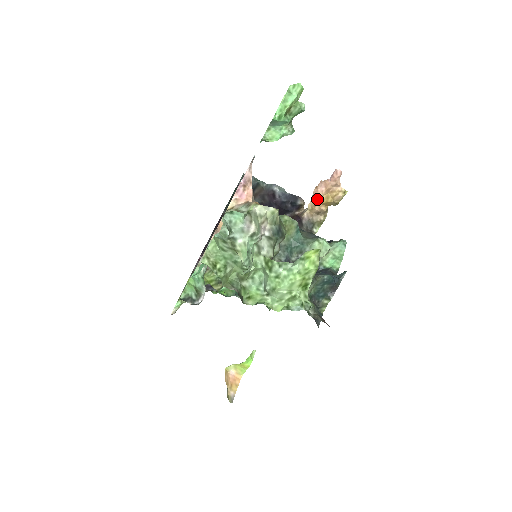
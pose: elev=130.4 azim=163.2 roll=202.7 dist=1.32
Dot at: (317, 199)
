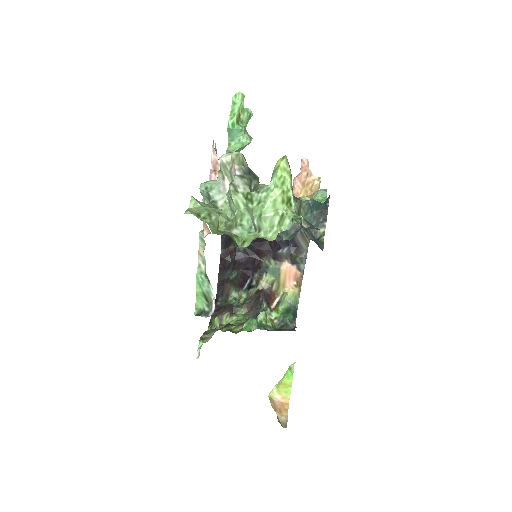
Dot at: (298, 197)
